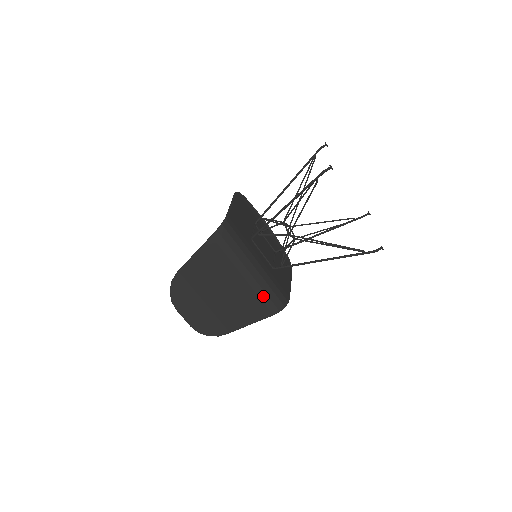
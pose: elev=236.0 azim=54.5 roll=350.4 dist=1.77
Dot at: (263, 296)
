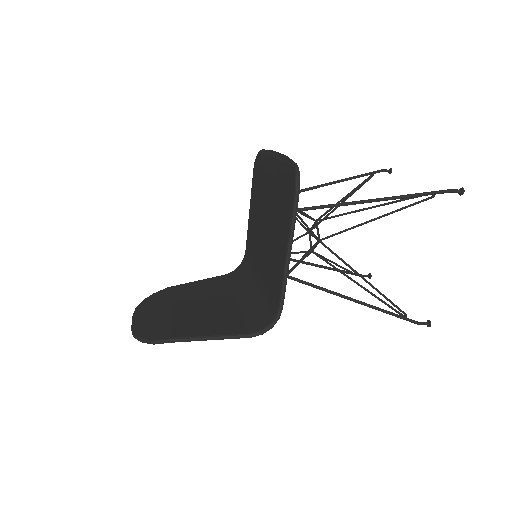
Dot at: occluded
